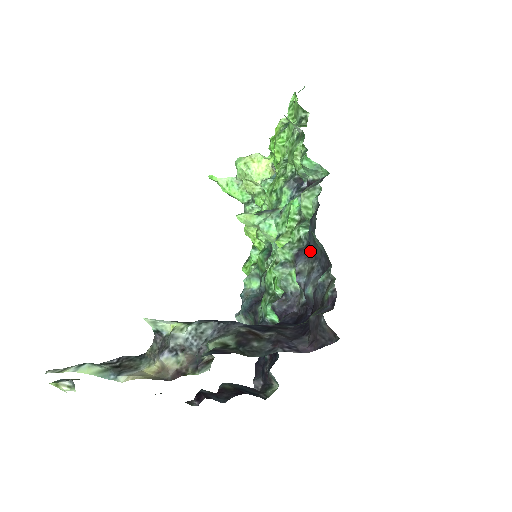
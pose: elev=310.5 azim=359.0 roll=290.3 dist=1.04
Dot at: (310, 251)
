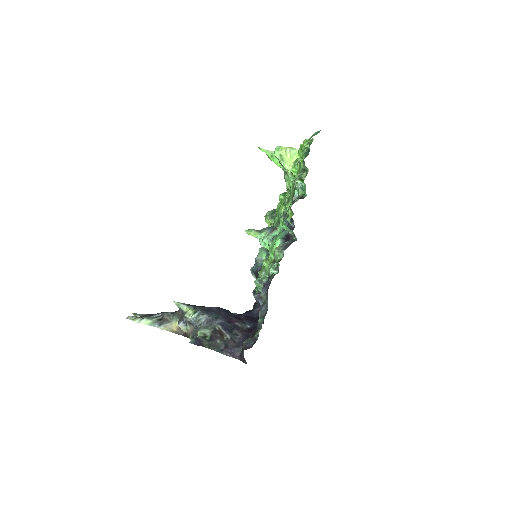
Dot at: occluded
